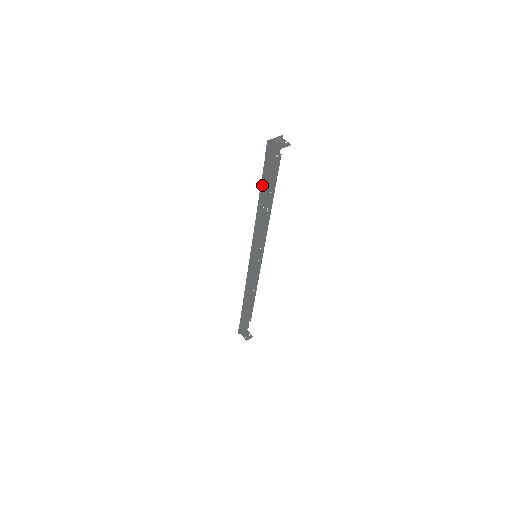
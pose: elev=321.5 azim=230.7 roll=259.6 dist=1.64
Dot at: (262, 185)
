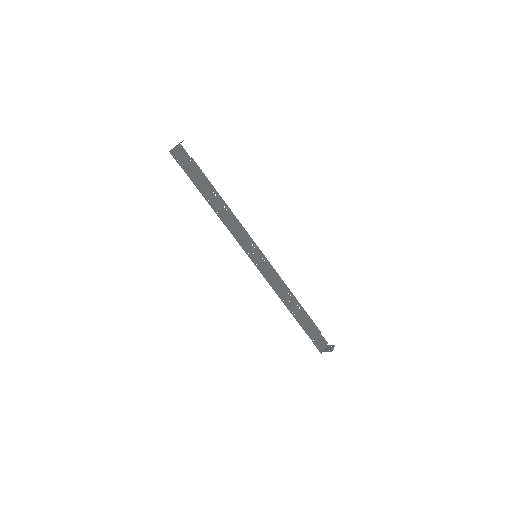
Dot at: (197, 187)
